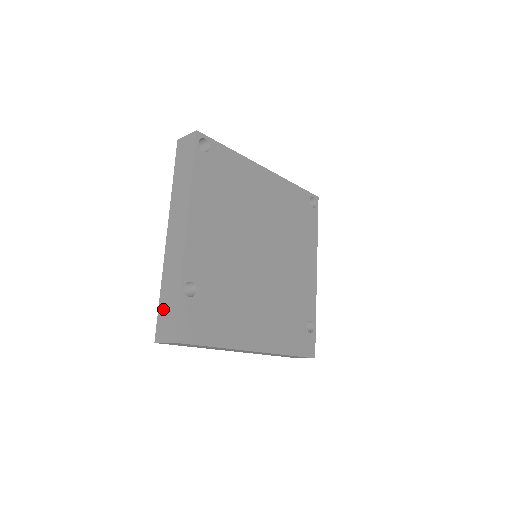
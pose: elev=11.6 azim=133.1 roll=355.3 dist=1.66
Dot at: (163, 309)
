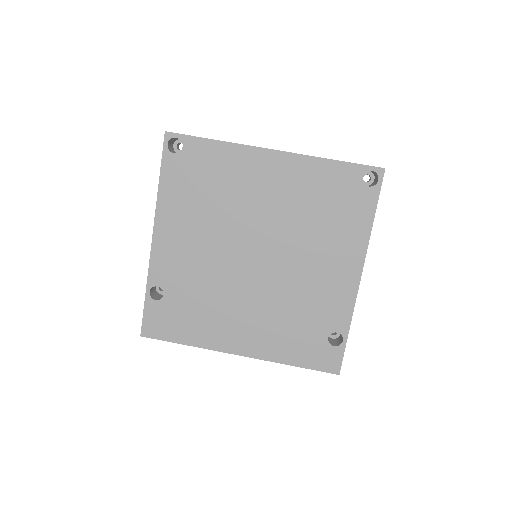
Dot at: occluded
